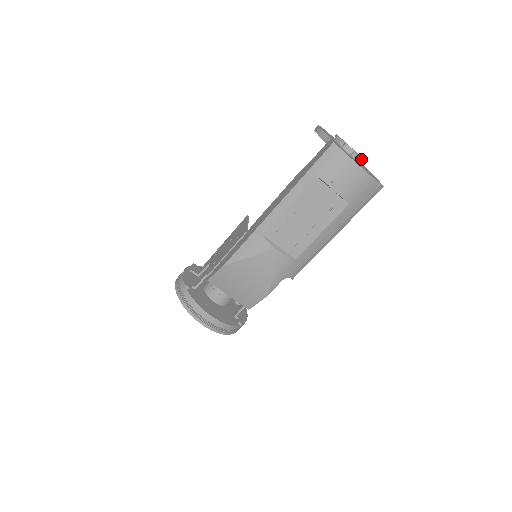
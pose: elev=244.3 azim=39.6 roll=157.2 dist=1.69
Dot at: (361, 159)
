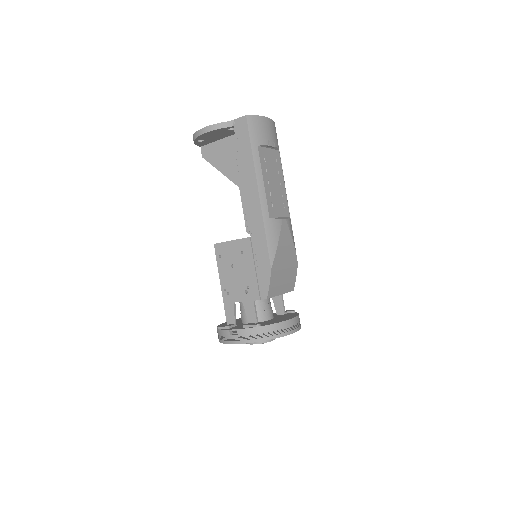
Dot at: occluded
